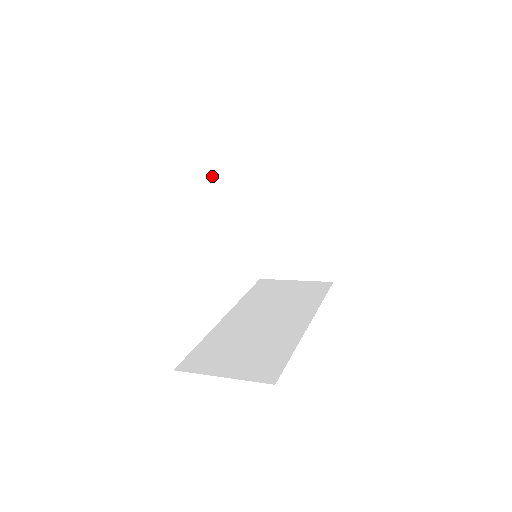
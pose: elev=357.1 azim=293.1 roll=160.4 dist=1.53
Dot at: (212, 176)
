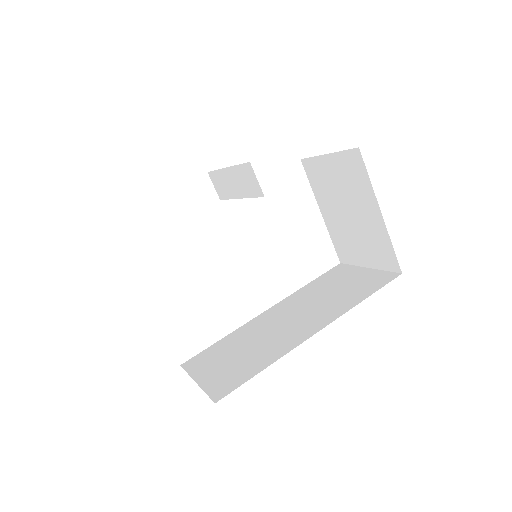
Dot at: (212, 174)
